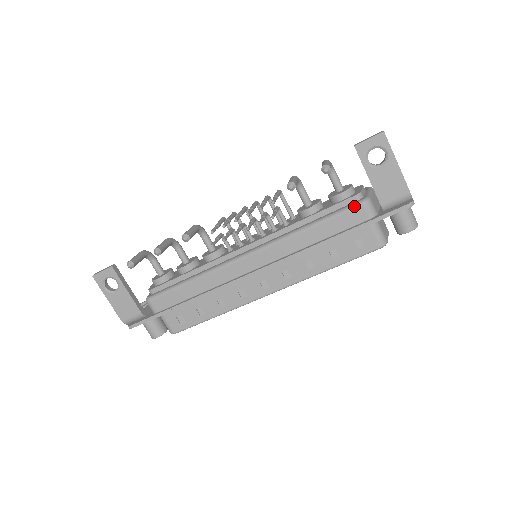
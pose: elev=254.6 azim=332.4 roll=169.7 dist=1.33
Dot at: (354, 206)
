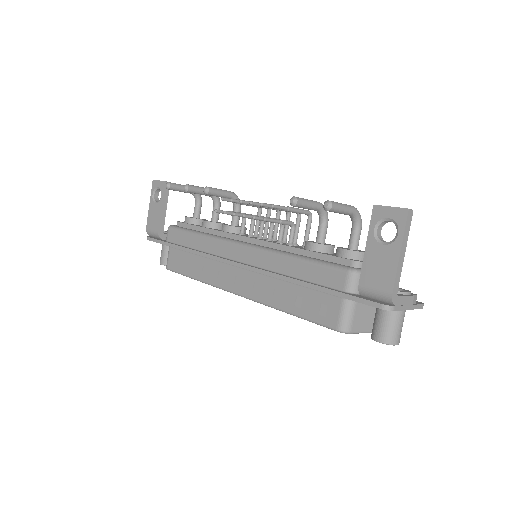
Dot at: (340, 267)
